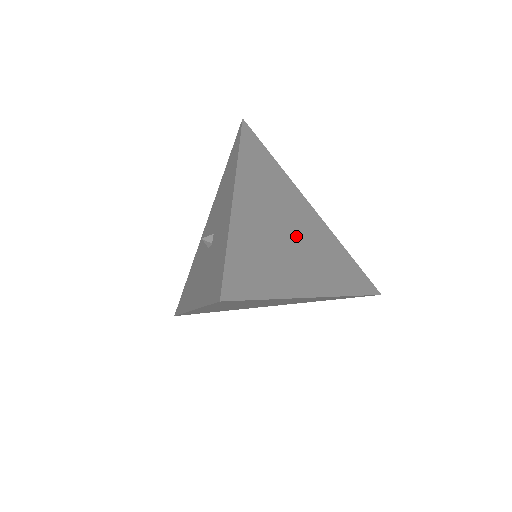
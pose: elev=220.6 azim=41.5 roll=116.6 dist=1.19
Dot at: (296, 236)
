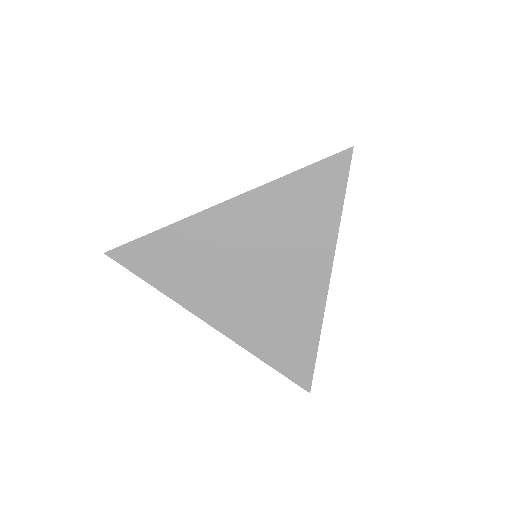
Dot at: (262, 266)
